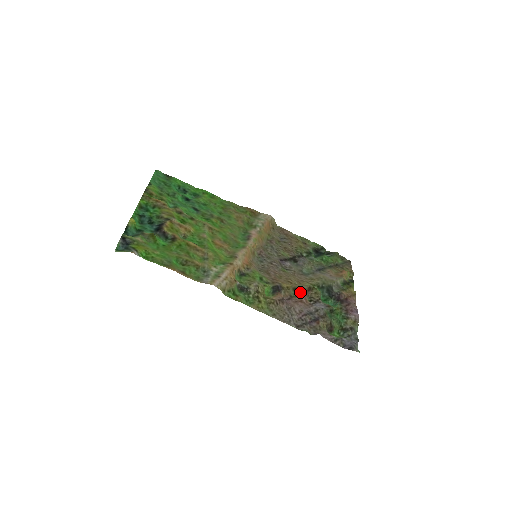
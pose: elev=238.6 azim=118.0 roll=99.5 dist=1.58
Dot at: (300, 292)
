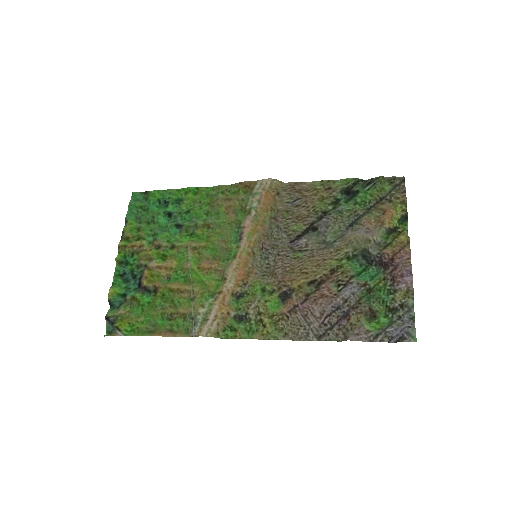
Dot at: (319, 283)
